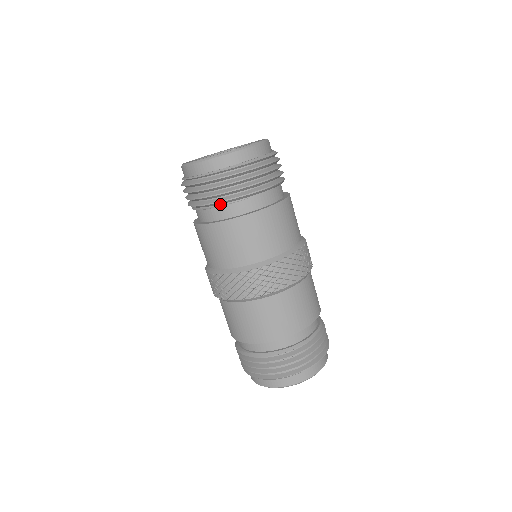
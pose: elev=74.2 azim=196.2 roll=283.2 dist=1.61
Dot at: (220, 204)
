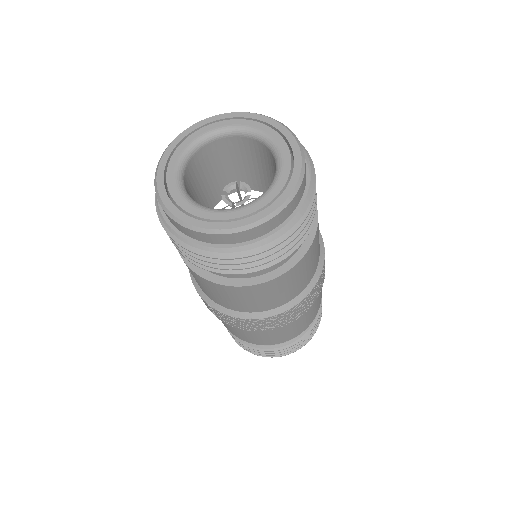
Dot at: occluded
